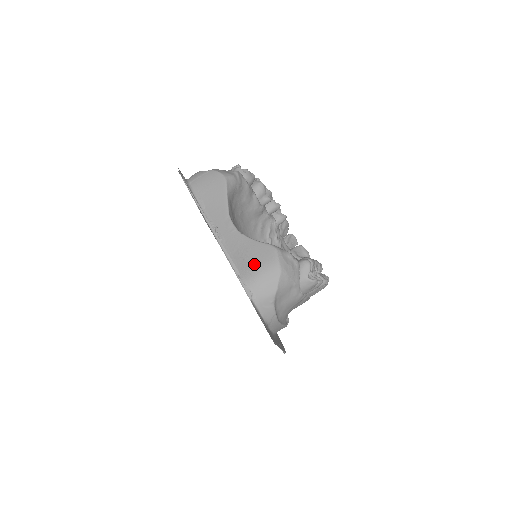
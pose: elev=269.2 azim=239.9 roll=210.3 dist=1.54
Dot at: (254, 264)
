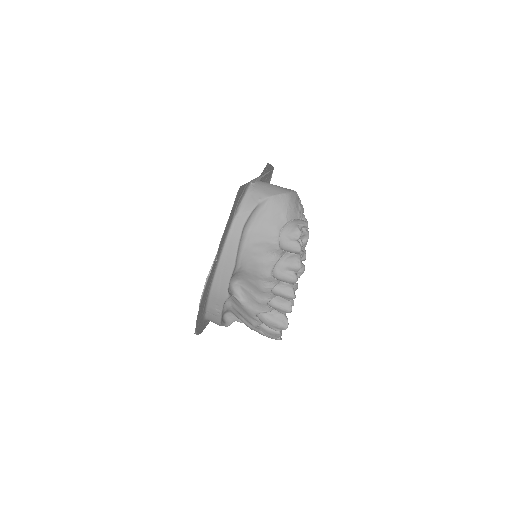
Dot at: occluded
